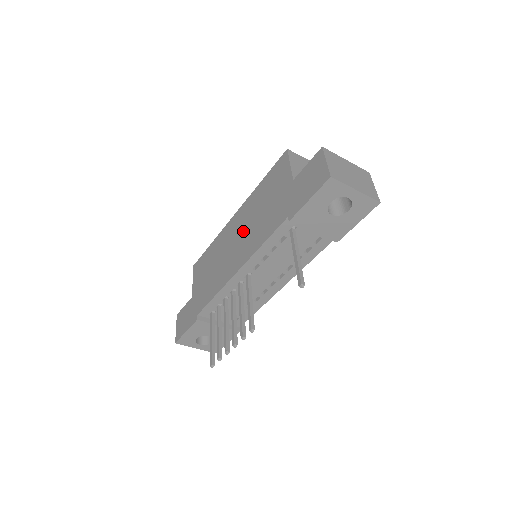
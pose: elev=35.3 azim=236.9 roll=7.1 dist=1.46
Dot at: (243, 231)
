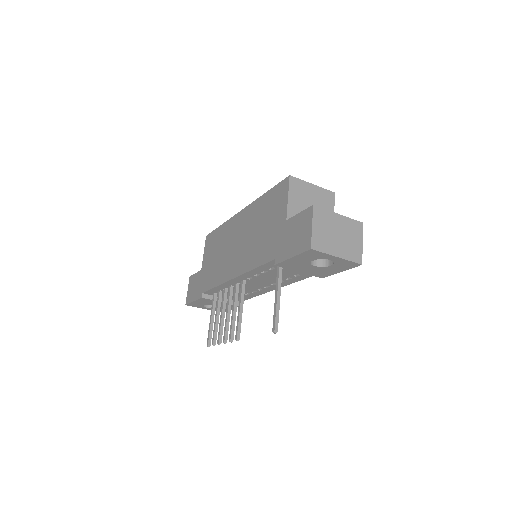
Dot at: (244, 238)
